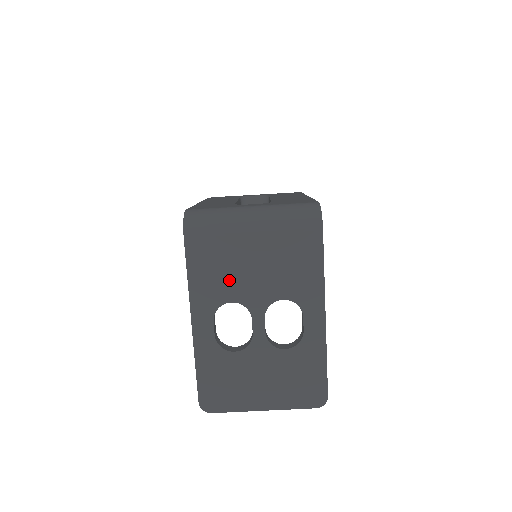
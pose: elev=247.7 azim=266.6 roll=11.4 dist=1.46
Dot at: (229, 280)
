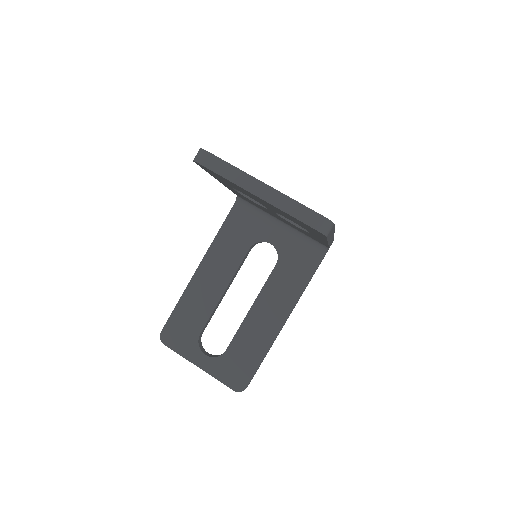
Dot at: occluded
